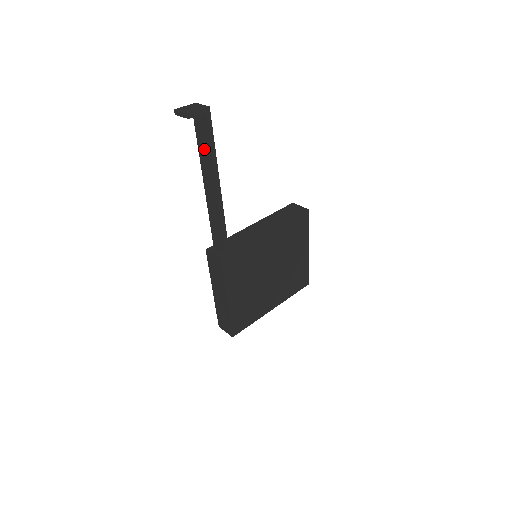
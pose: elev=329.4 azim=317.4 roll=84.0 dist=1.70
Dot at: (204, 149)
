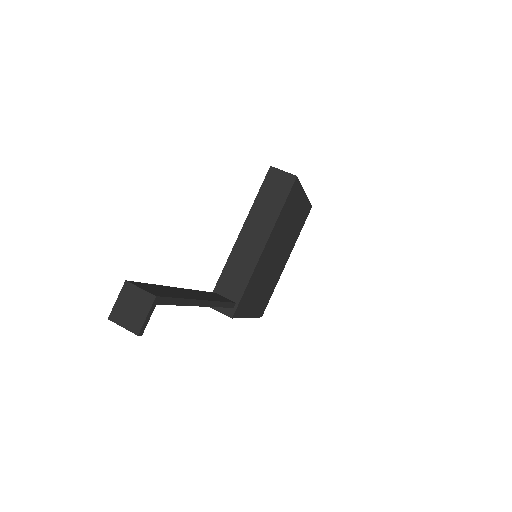
Dot at: occluded
